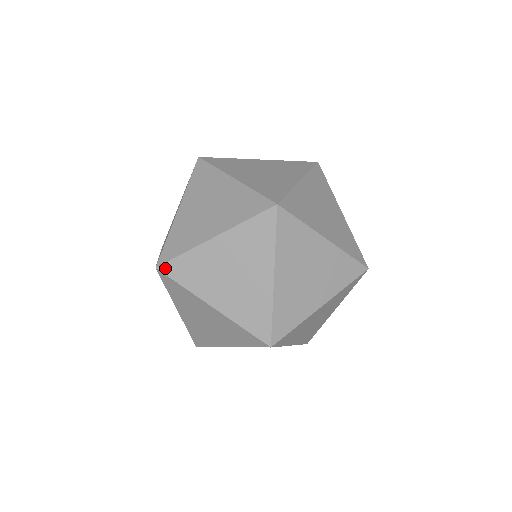
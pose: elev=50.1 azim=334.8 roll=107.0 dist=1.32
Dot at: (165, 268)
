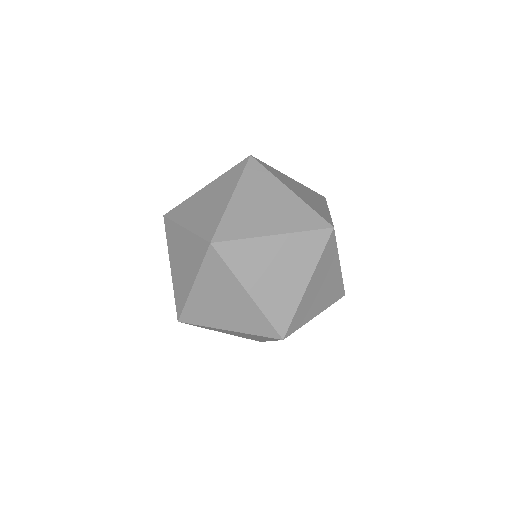
Dot at: (183, 319)
